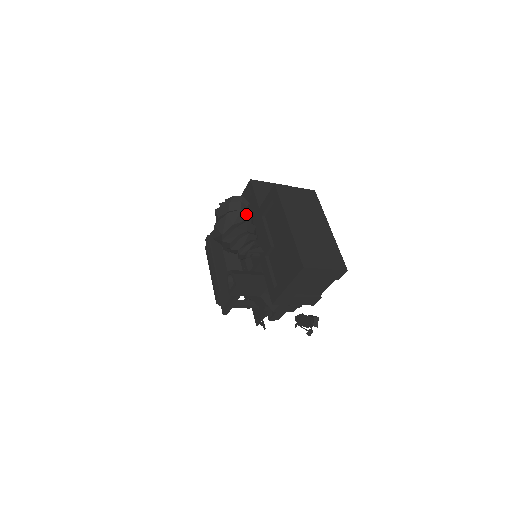
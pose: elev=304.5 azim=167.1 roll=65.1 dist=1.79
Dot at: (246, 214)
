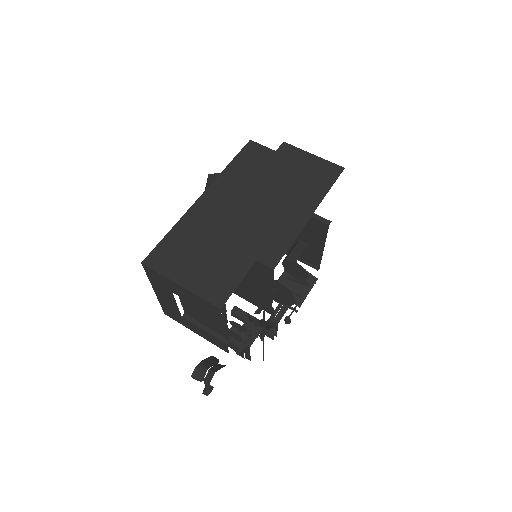
Dot at: occluded
